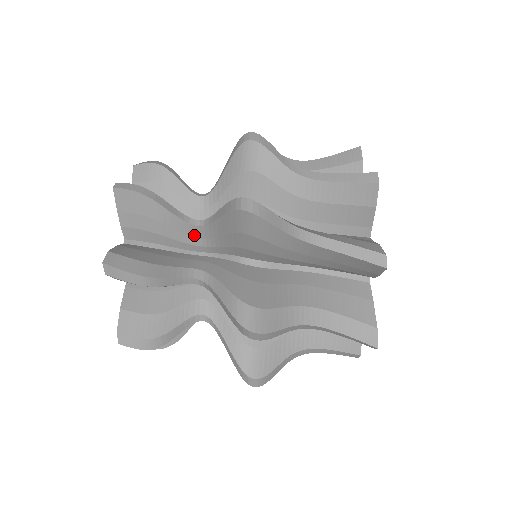
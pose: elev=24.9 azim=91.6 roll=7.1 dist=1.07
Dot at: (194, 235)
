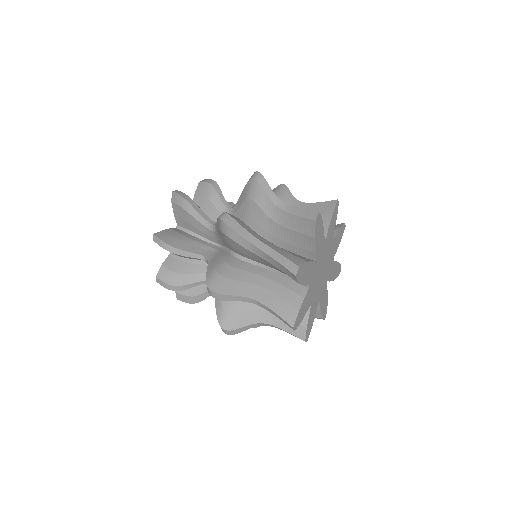
Dot at: occluded
